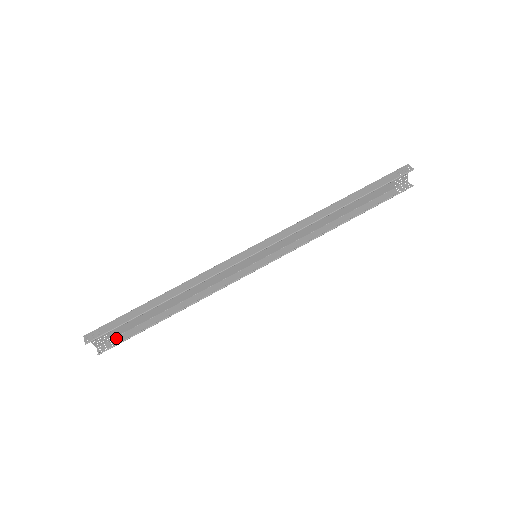
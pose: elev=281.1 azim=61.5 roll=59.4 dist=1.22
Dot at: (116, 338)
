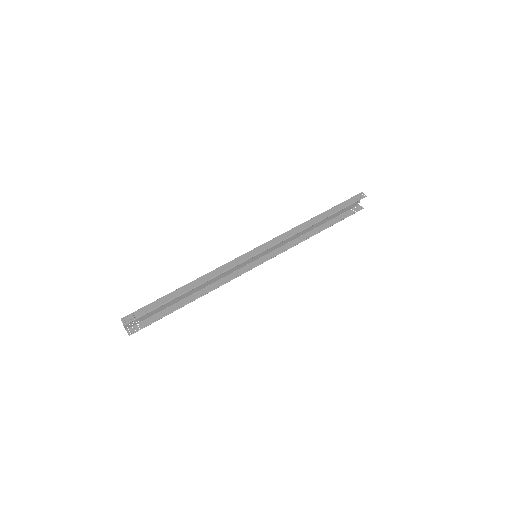
Dot at: (143, 322)
